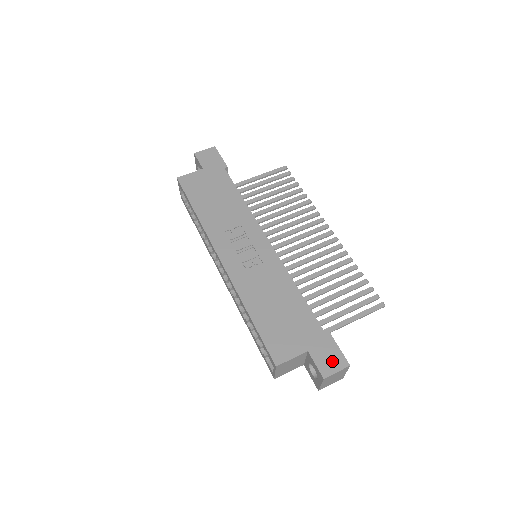
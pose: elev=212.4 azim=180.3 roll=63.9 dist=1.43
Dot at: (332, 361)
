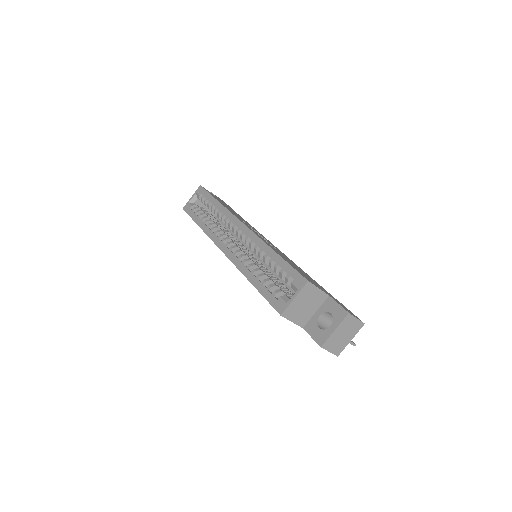
Dot at: (350, 312)
